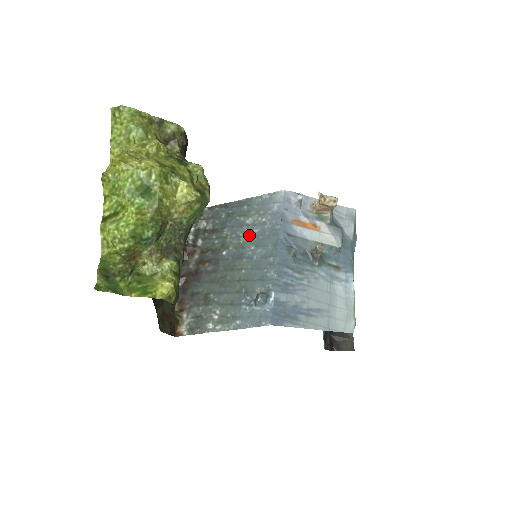
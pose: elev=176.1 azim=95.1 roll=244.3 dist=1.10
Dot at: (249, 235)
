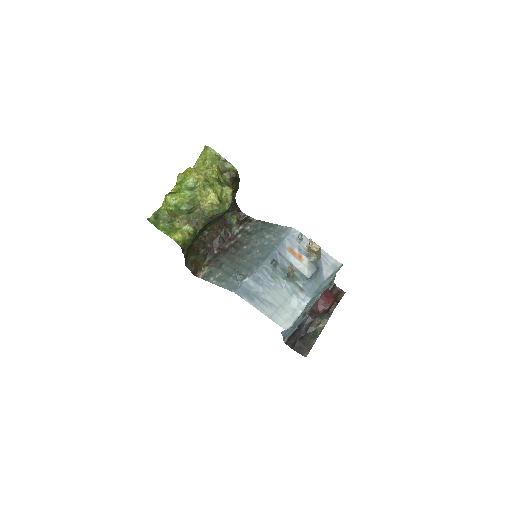
Dot at: (261, 244)
